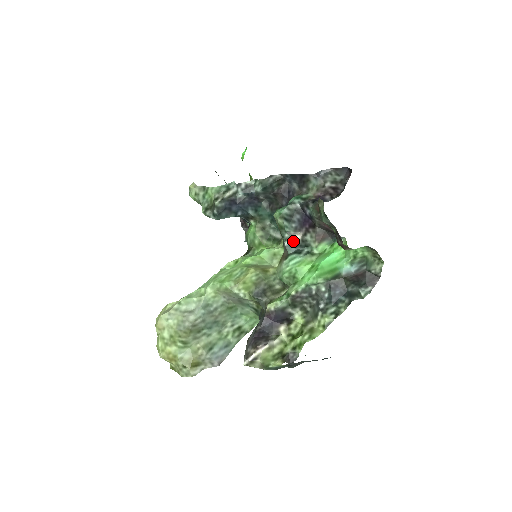
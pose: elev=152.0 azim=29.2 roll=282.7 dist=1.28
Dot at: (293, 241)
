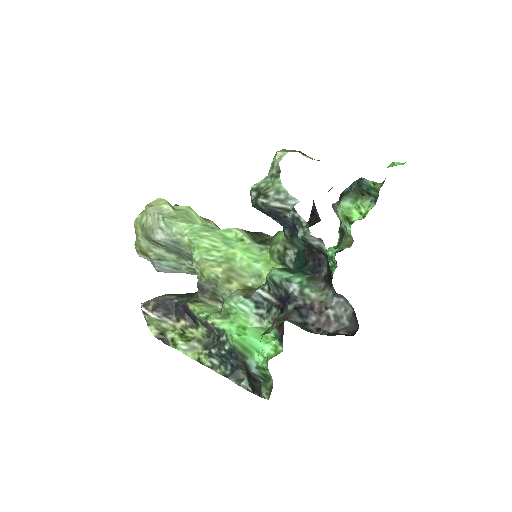
Dot at: (267, 295)
